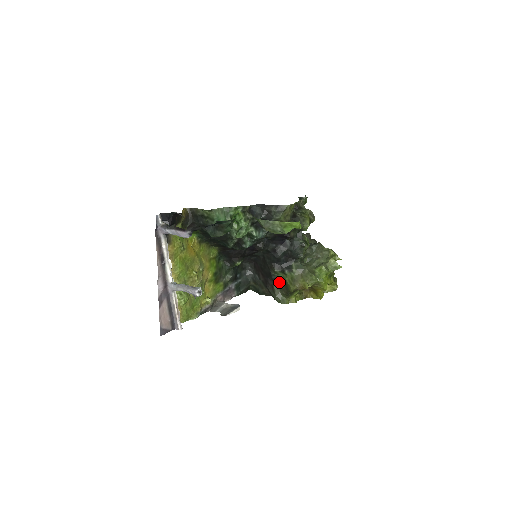
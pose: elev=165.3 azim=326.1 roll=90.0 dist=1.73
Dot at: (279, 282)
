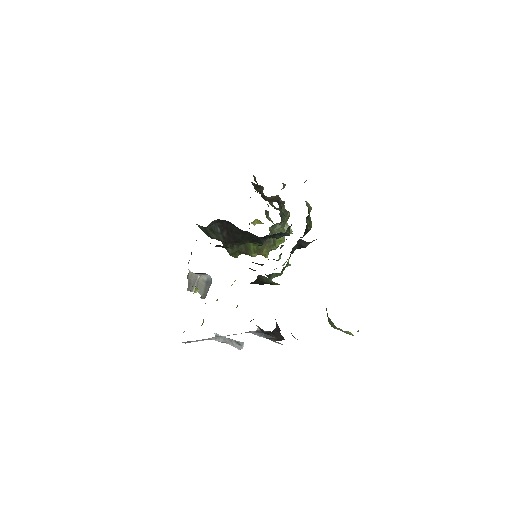
Dot at: (241, 243)
